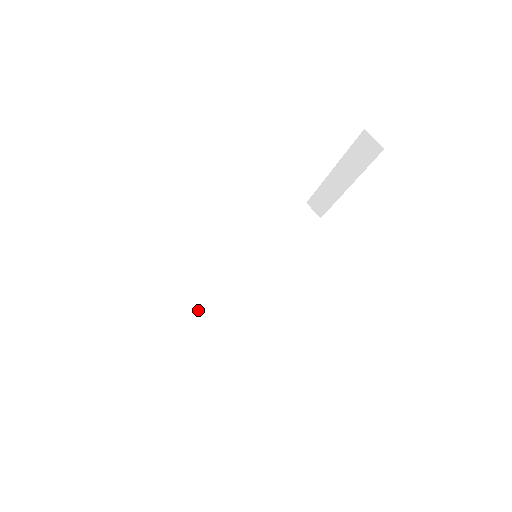
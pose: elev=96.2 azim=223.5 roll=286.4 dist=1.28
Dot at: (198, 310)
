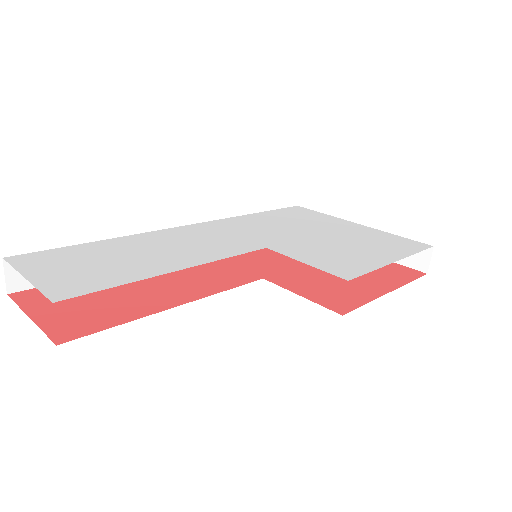
Dot at: occluded
